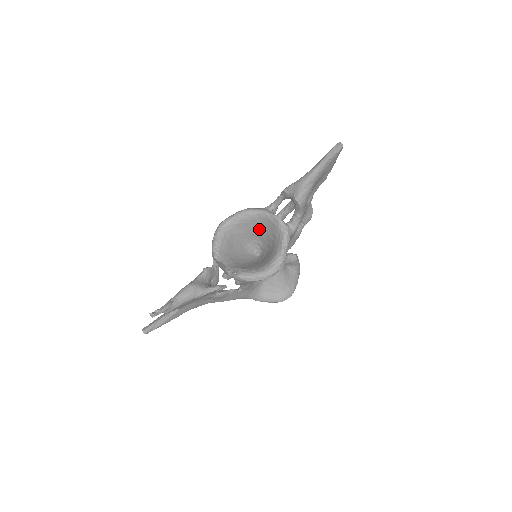
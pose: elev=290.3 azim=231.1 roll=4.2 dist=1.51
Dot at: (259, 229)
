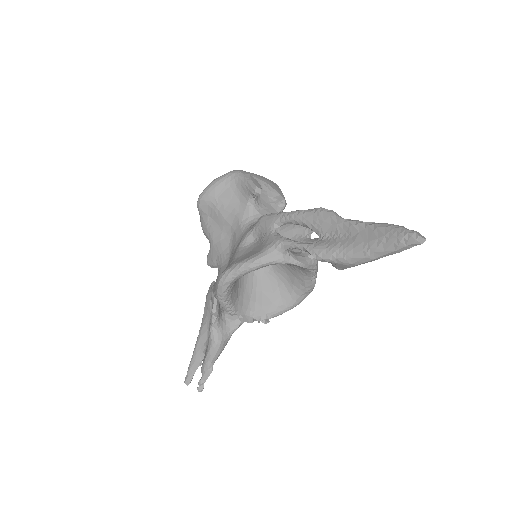
Dot at: occluded
